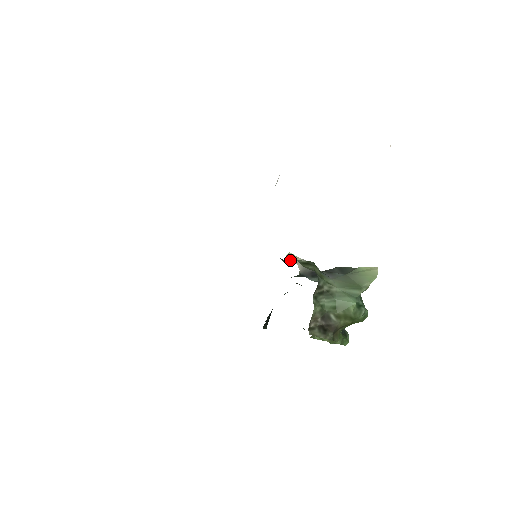
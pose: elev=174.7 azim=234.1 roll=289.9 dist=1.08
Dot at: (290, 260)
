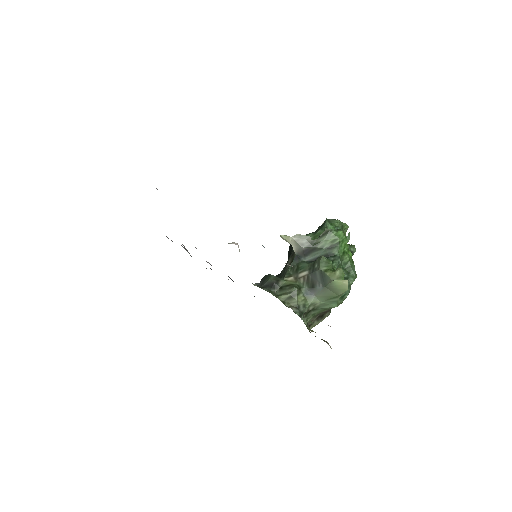
Dot at: occluded
